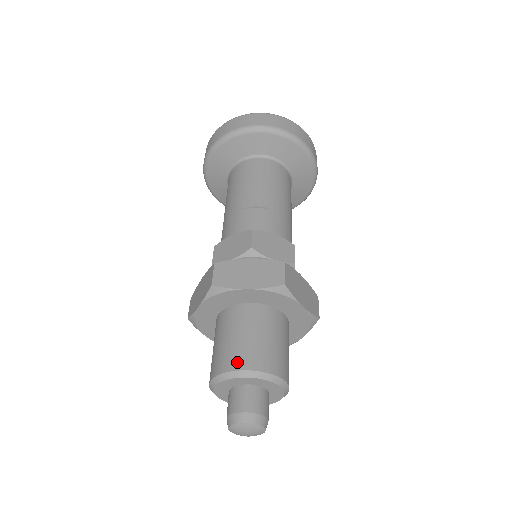
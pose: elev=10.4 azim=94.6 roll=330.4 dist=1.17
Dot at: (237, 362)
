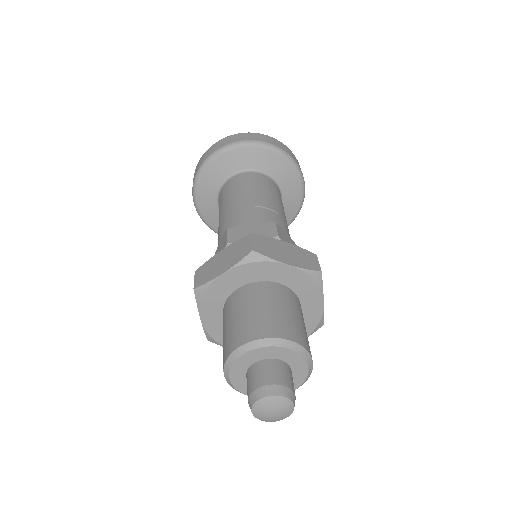
Dot at: (277, 330)
